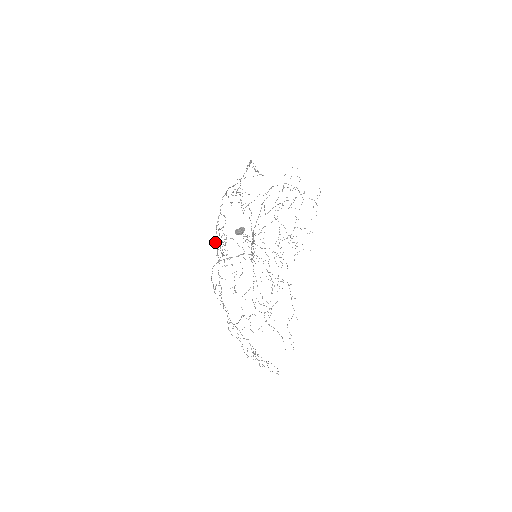
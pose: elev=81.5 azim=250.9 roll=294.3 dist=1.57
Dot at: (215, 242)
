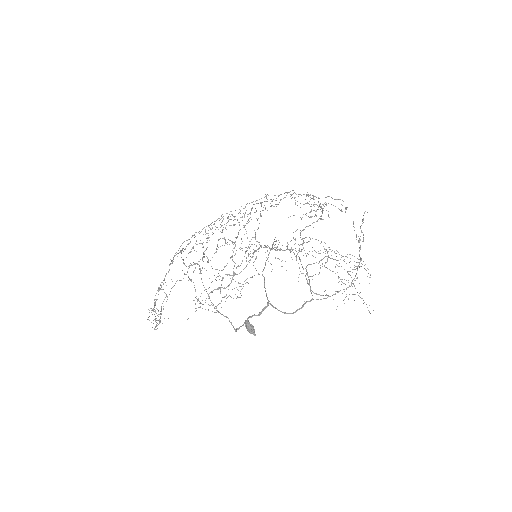
Dot at: (238, 233)
